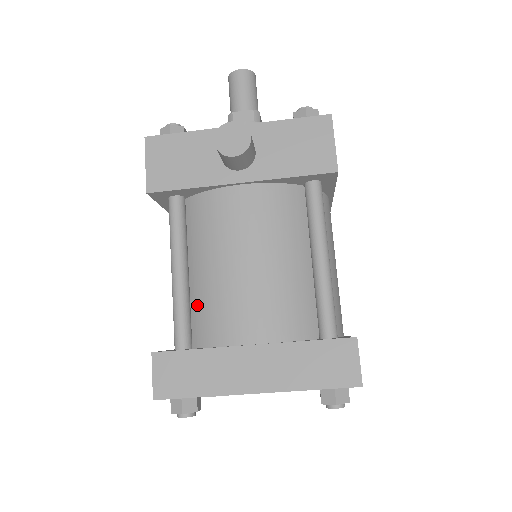
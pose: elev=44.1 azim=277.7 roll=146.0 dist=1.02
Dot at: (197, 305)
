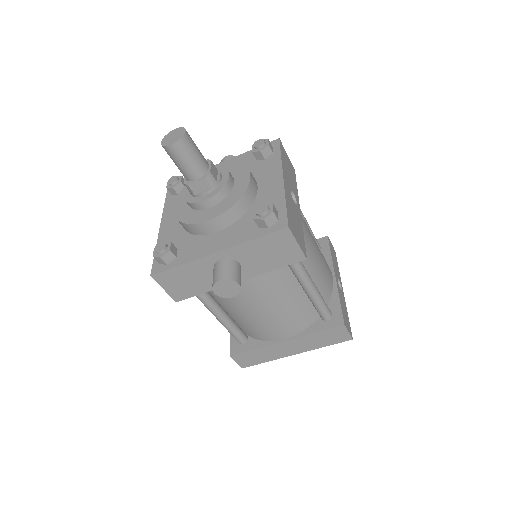
Dot at: (240, 324)
